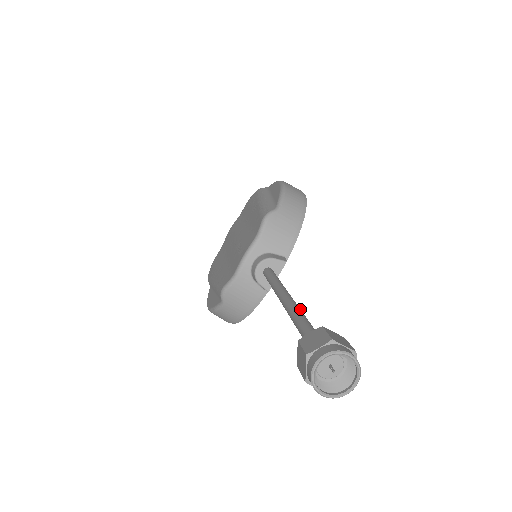
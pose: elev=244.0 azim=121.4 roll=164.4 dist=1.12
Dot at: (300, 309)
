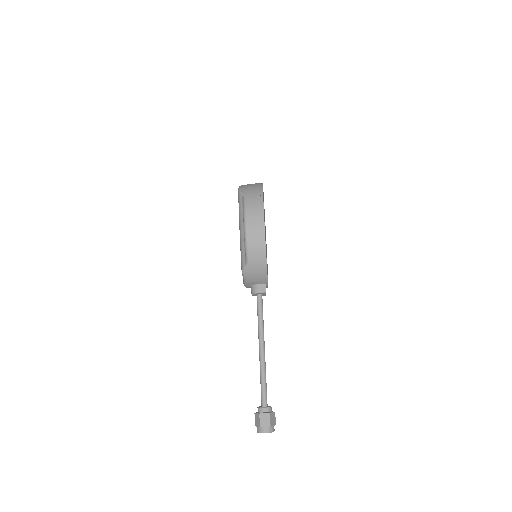
Dot at: (263, 370)
